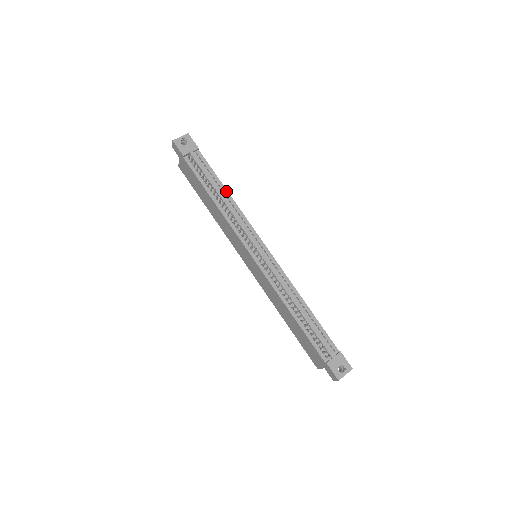
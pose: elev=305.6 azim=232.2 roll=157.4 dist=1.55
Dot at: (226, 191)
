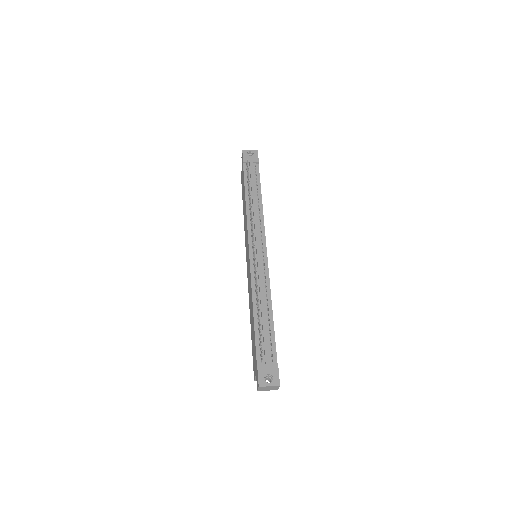
Dot at: (261, 197)
